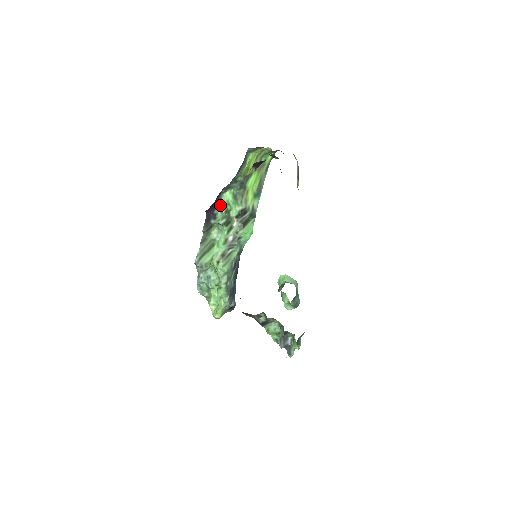
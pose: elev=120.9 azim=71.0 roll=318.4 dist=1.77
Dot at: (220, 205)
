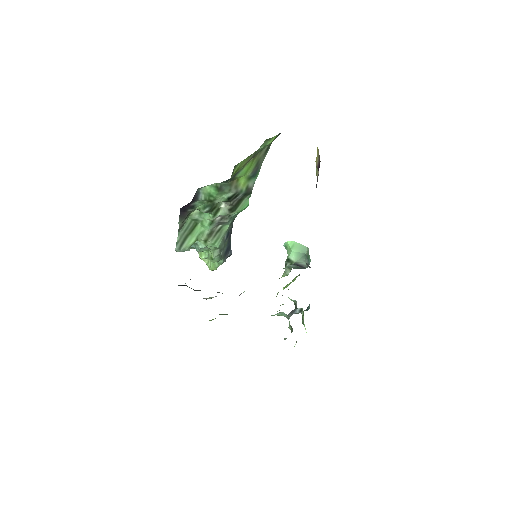
Dot at: (198, 198)
